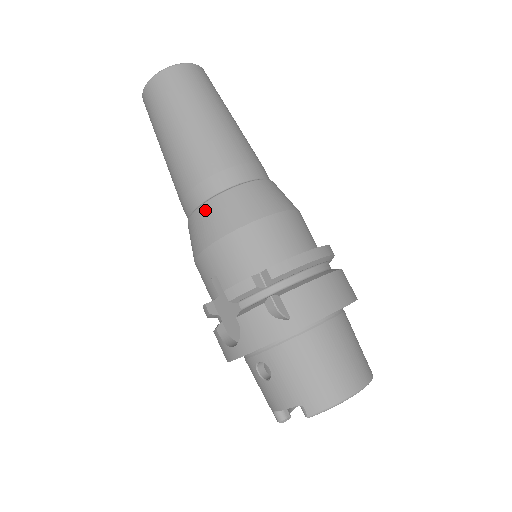
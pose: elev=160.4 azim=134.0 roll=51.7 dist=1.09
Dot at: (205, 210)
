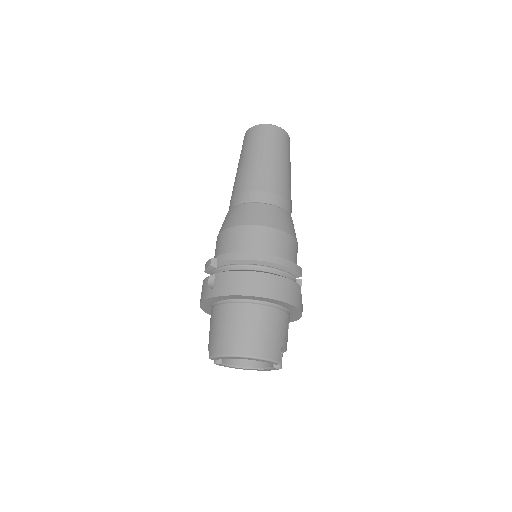
Dot at: occluded
